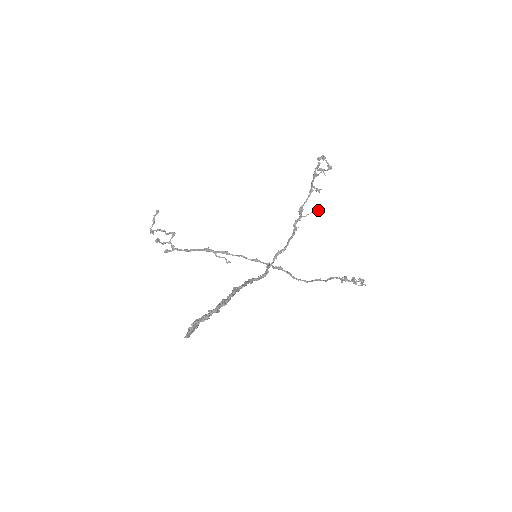
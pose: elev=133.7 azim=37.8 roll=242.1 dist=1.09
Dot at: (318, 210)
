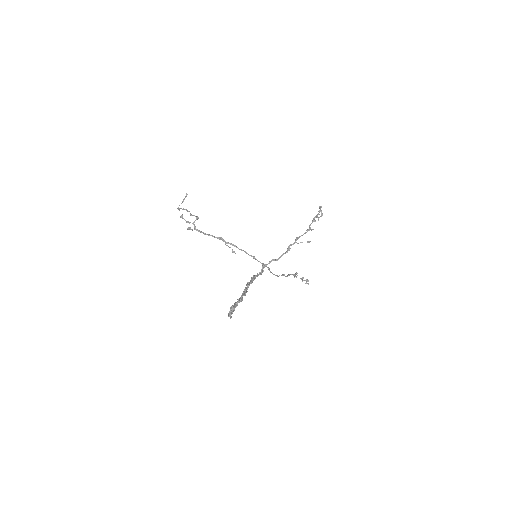
Dot at: (307, 242)
